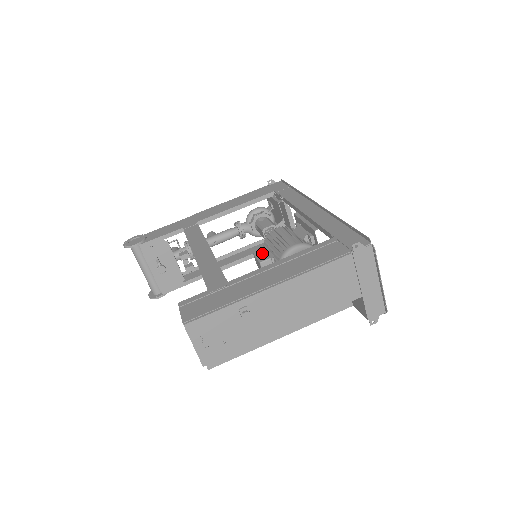
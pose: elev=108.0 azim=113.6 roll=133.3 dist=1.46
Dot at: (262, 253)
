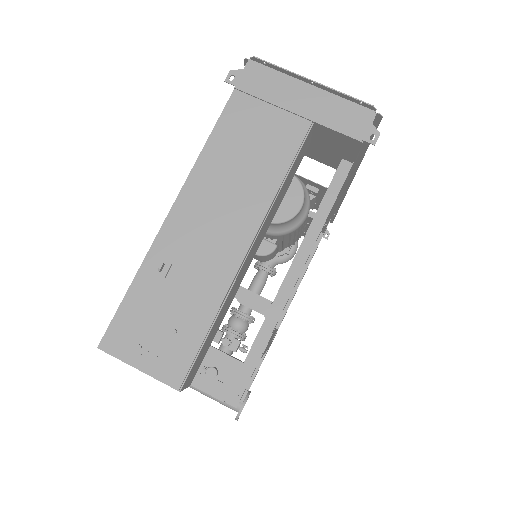
Dot at: occluded
